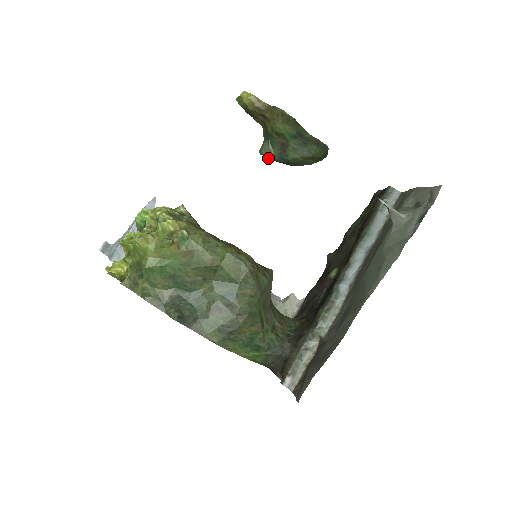
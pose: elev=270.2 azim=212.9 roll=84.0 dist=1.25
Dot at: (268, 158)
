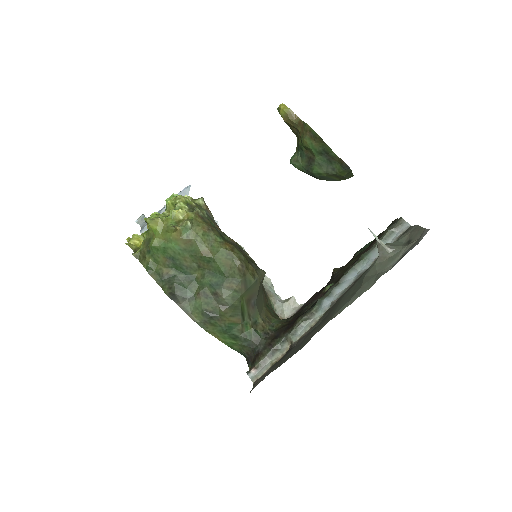
Dot at: occluded
